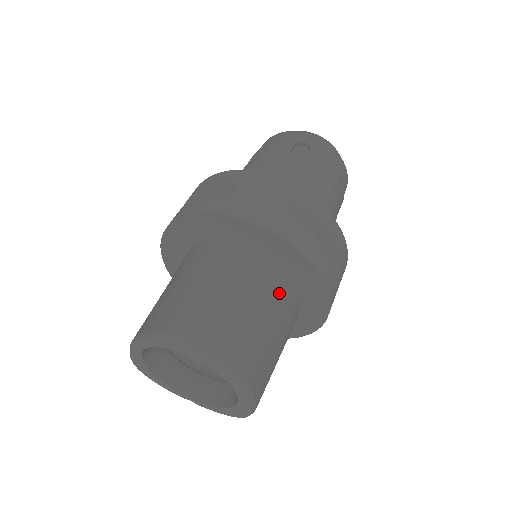
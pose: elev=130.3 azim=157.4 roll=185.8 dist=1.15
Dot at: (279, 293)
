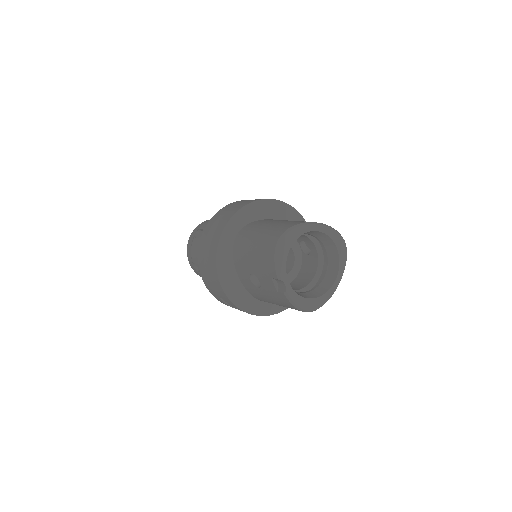
Dot at: occluded
